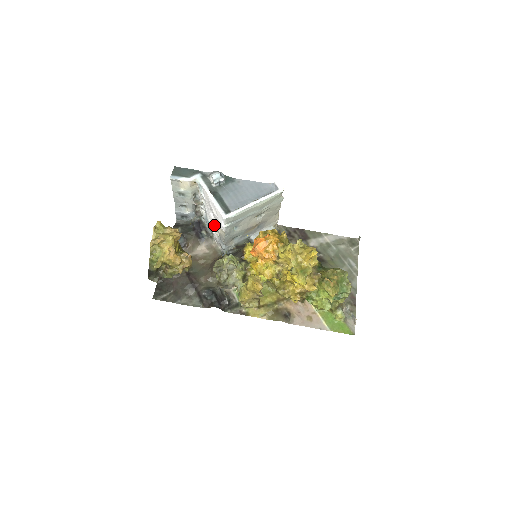
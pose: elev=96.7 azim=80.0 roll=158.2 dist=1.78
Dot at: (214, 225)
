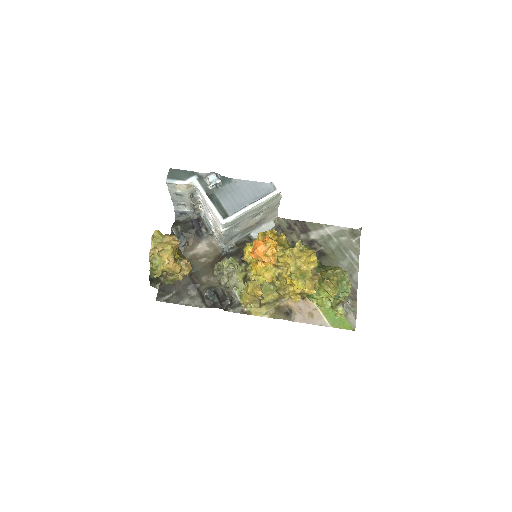
Dot at: (213, 225)
